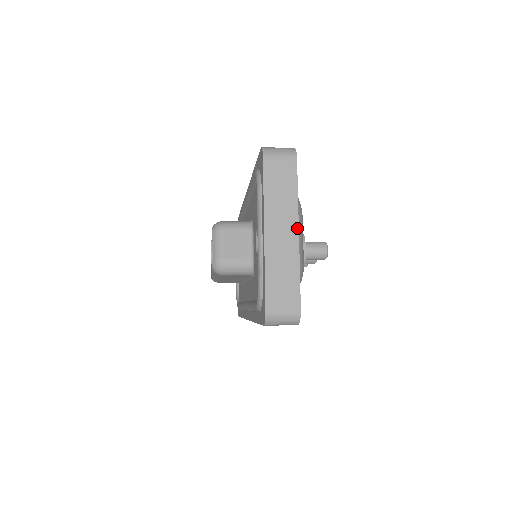
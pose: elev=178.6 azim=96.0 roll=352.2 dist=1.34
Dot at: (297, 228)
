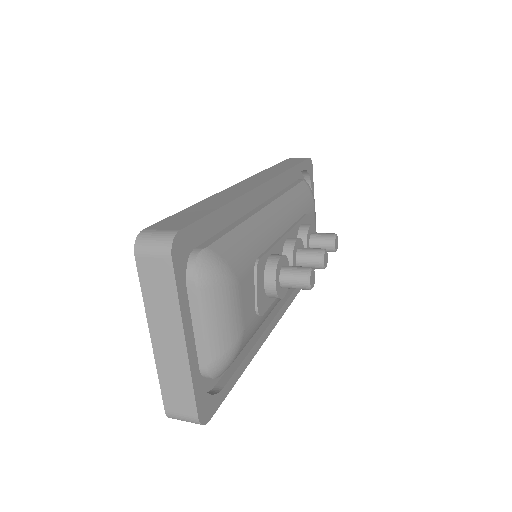
Dot at: (183, 338)
